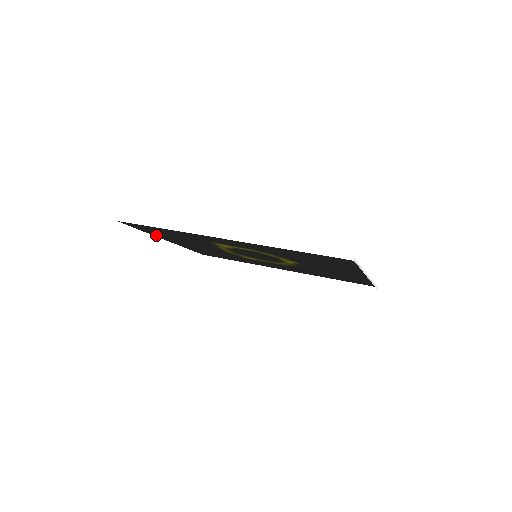
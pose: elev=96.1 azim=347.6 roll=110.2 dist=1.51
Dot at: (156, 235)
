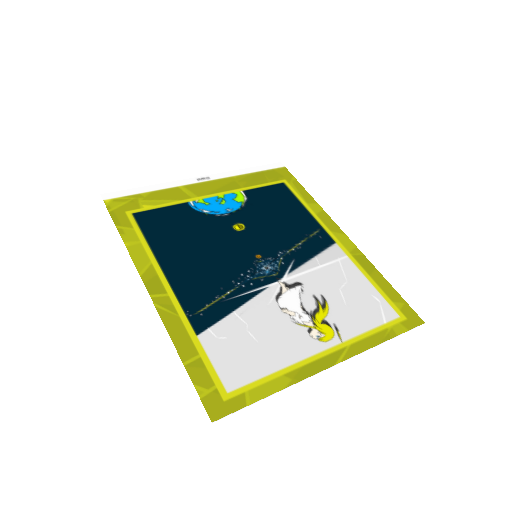
Dot at: (179, 185)
